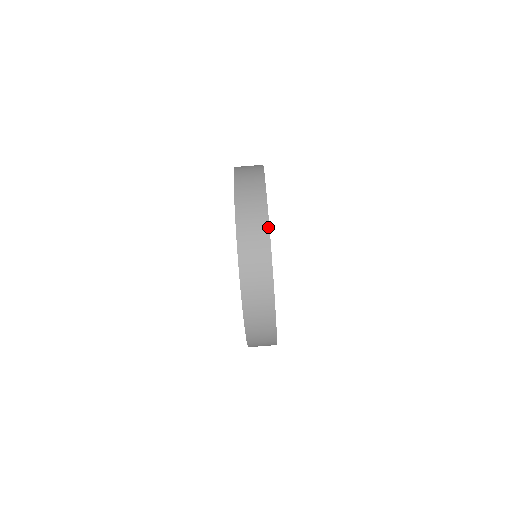
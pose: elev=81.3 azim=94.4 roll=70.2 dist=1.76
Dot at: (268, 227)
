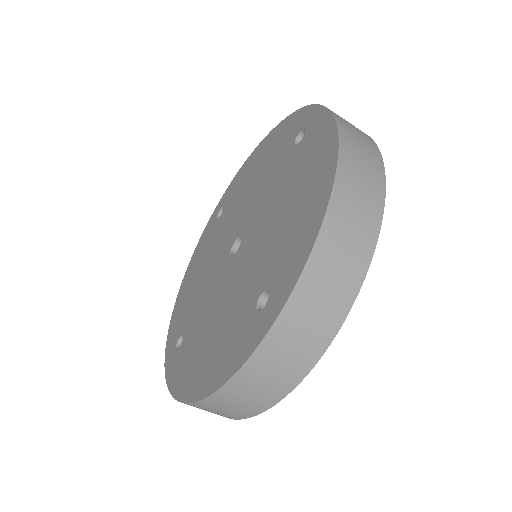
Dot at: (334, 335)
